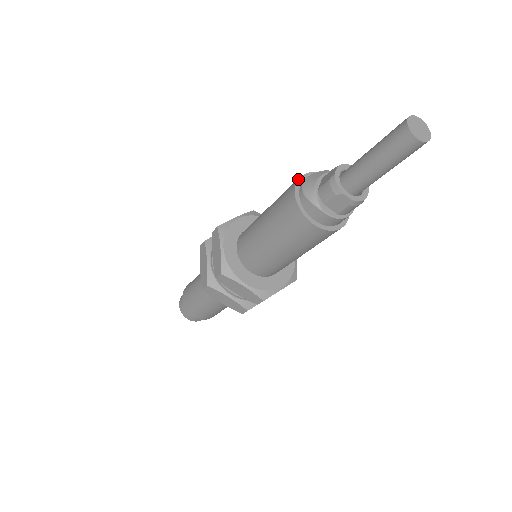
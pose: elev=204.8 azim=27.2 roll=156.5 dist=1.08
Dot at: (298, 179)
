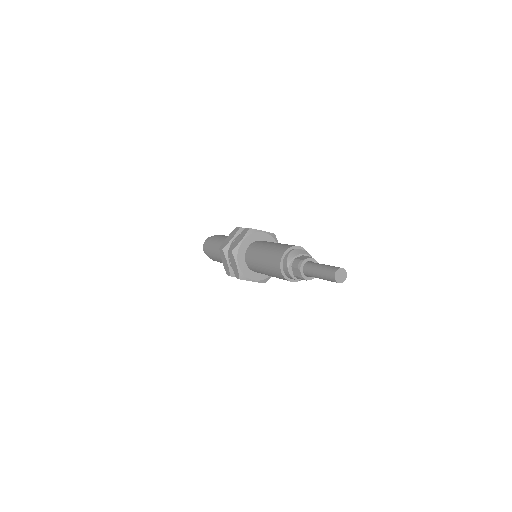
Dot at: (293, 246)
